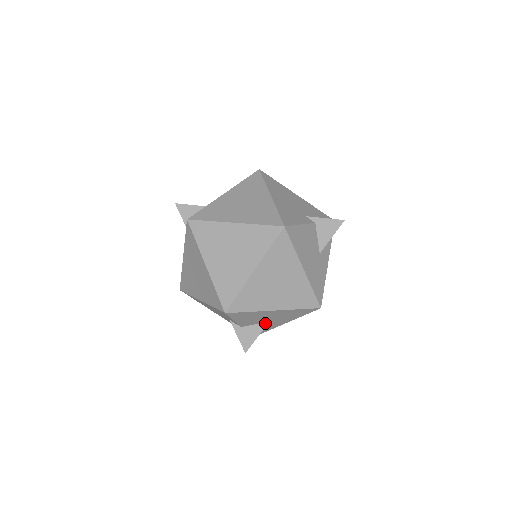
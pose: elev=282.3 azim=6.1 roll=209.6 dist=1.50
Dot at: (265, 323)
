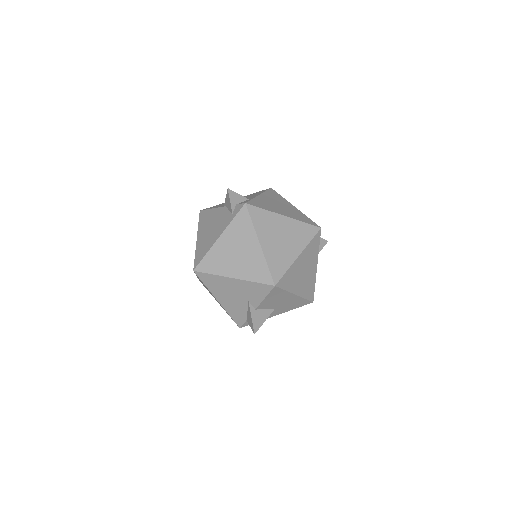
Dot at: (272, 309)
